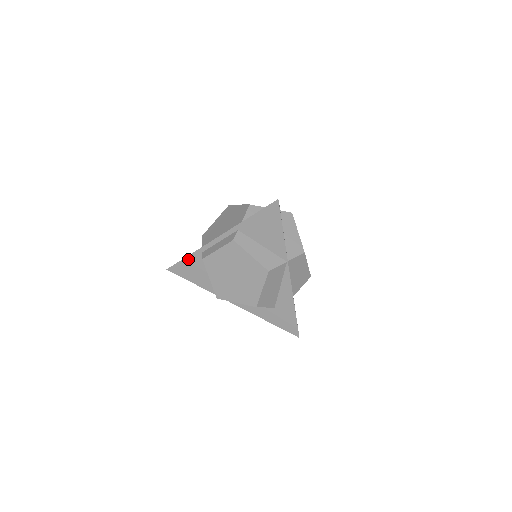
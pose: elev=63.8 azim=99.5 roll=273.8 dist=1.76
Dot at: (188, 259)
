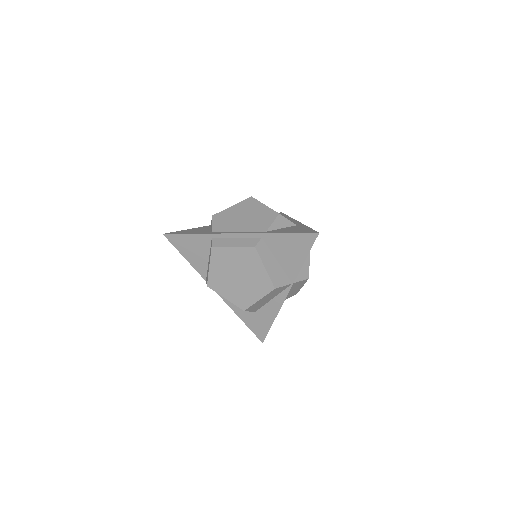
Dot at: (193, 236)
